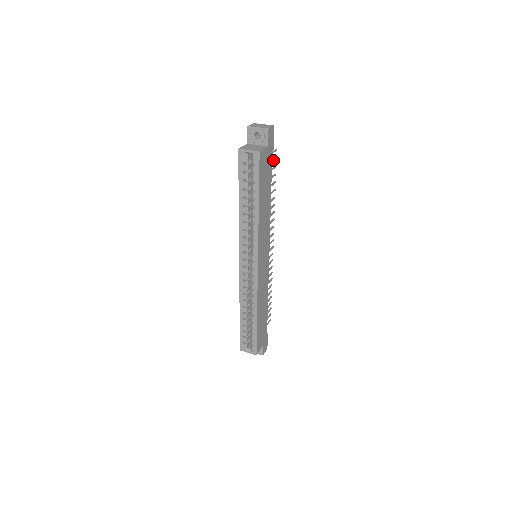
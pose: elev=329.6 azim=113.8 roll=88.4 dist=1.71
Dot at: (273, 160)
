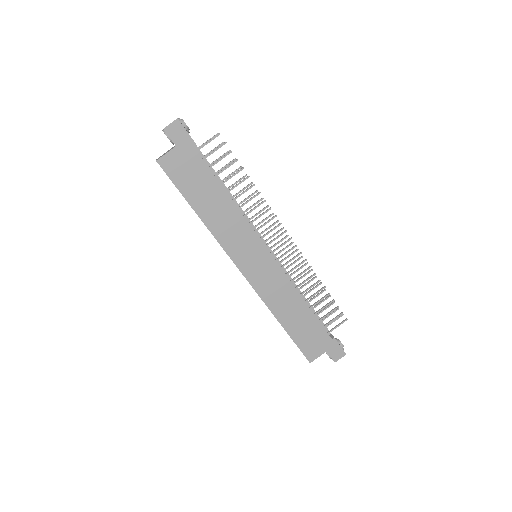
Dot at: (217, 149)
